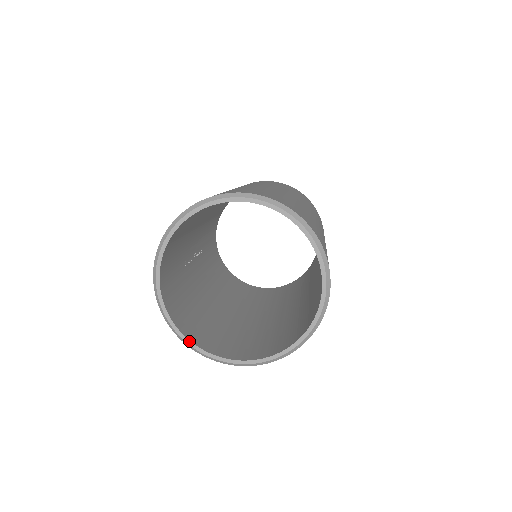
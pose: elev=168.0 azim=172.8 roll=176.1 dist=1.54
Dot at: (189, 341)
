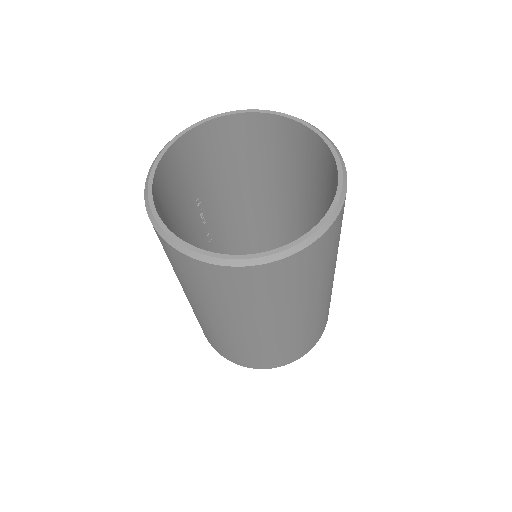
Dot at: (151, 191)
